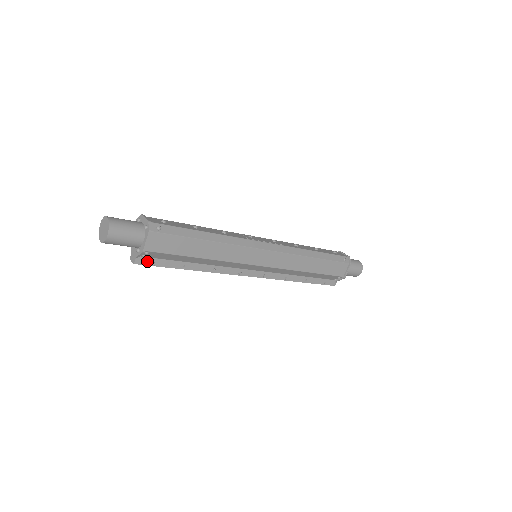
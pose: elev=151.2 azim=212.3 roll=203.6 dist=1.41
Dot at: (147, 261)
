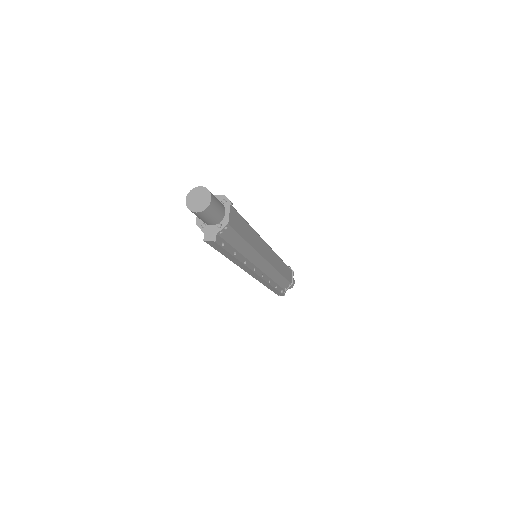
Dot at: (220, 241)
